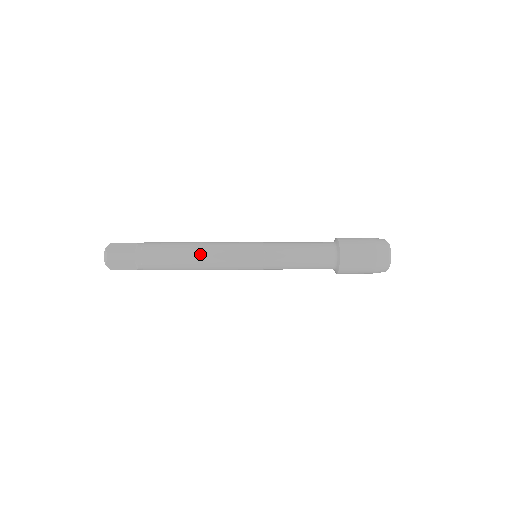
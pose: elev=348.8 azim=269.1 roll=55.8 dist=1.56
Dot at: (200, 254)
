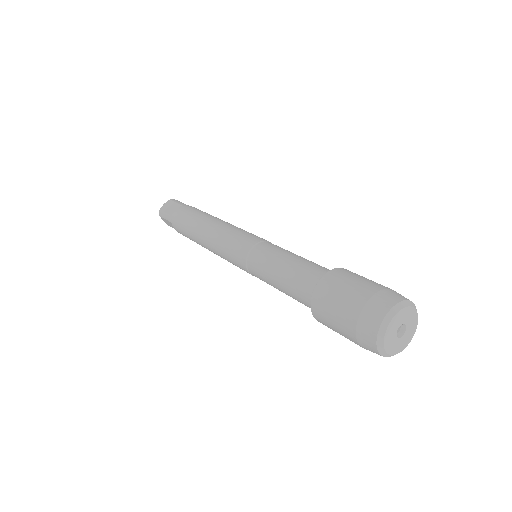
Dot at: (204, 235)
